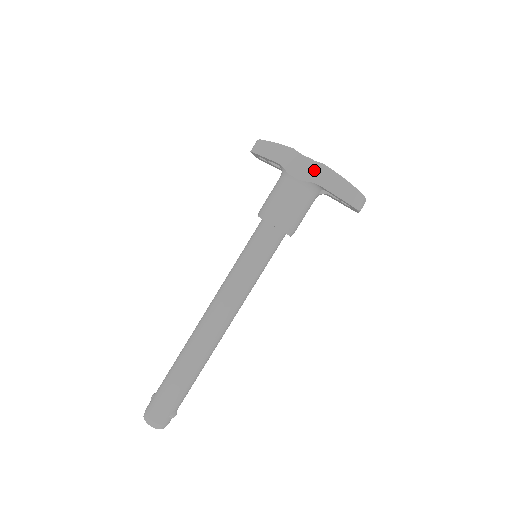
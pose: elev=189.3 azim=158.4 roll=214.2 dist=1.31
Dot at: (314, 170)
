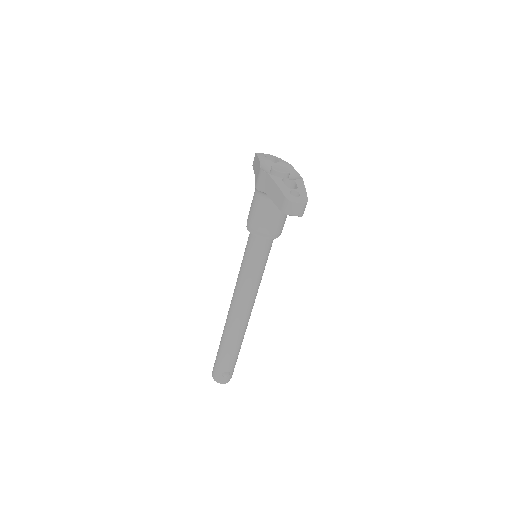
Dot at: (264, 180)
